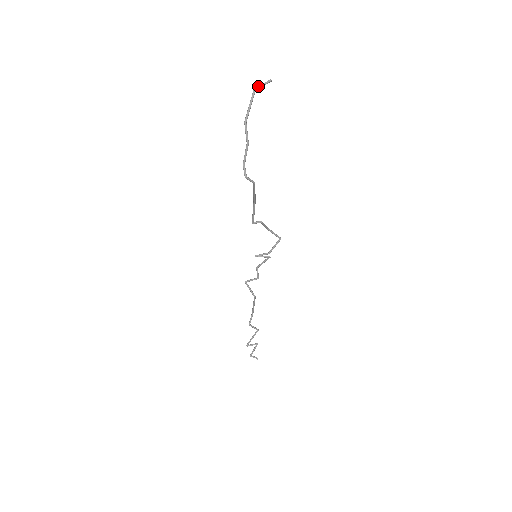
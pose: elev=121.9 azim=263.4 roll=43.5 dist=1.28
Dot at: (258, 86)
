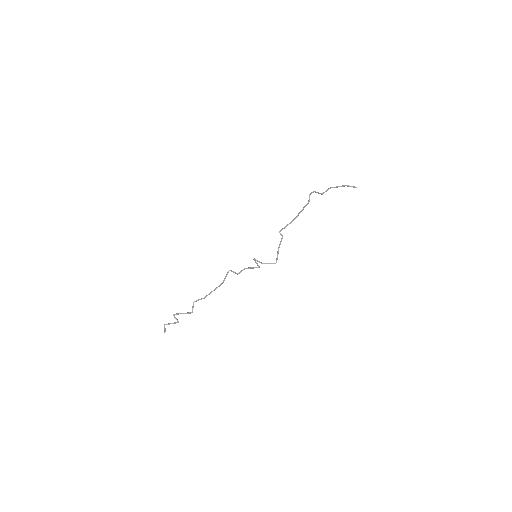
Dot at: occluded
